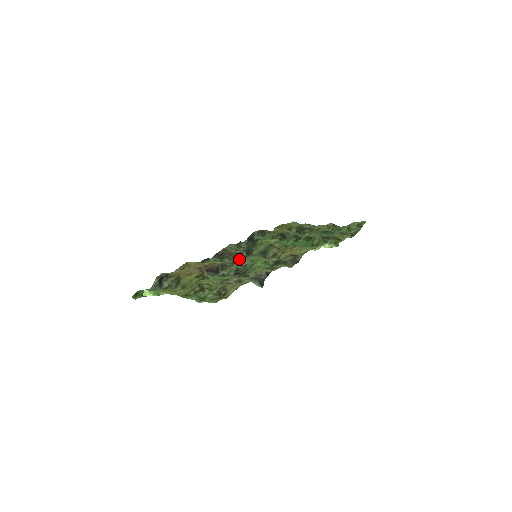
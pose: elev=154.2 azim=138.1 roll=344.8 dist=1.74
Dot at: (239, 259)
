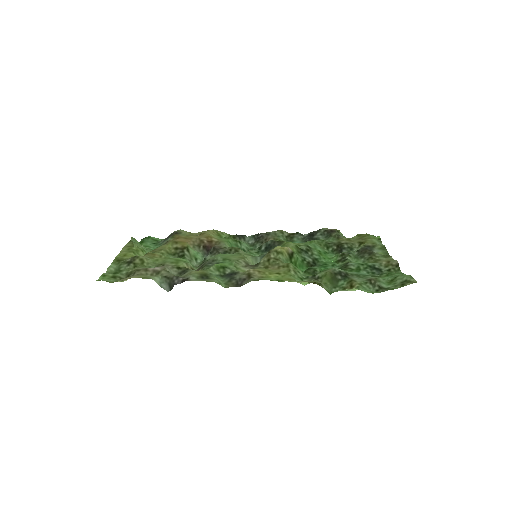
Dot at: (235, 250)
